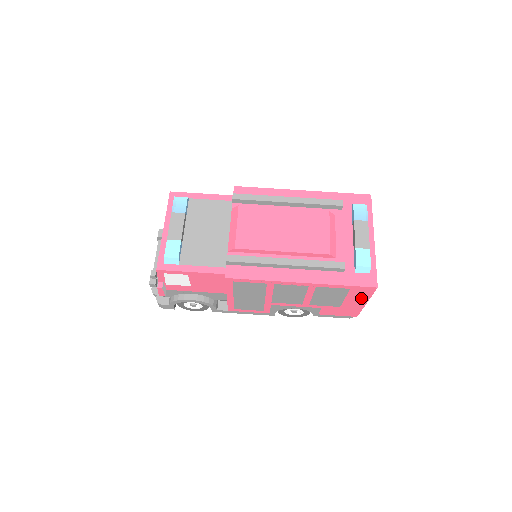
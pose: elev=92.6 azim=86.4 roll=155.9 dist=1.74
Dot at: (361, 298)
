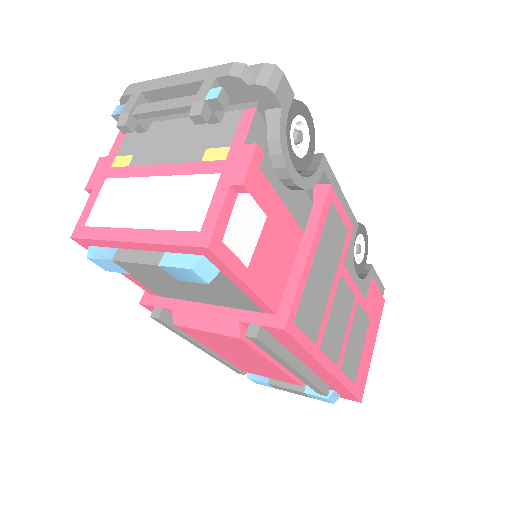
Dot at: occluded
